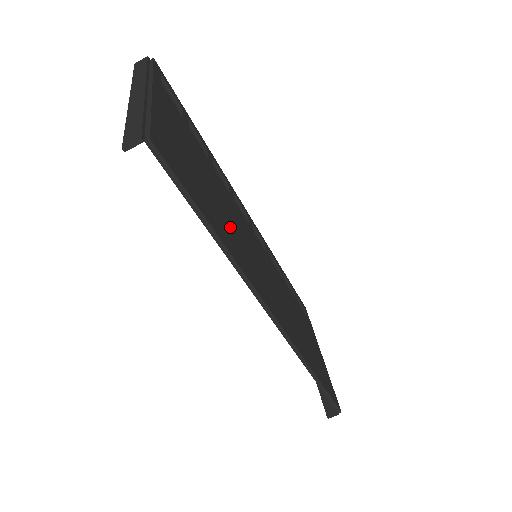
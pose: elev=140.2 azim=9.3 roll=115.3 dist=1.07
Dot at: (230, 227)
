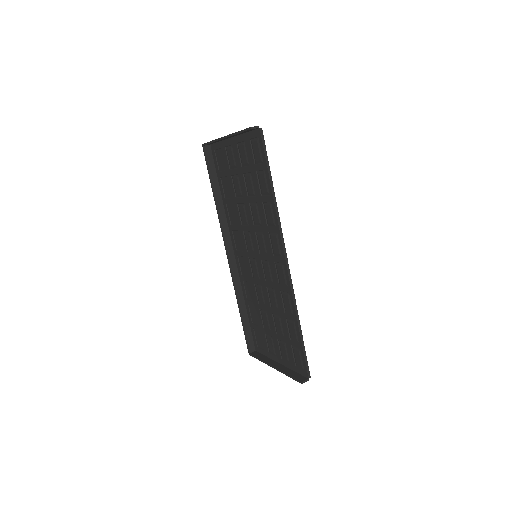
Dot at: occluded
